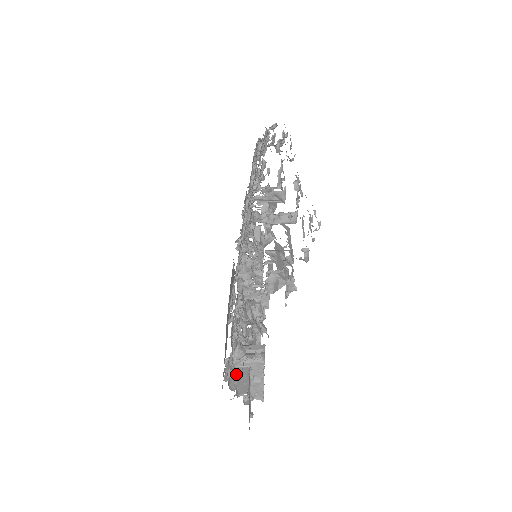
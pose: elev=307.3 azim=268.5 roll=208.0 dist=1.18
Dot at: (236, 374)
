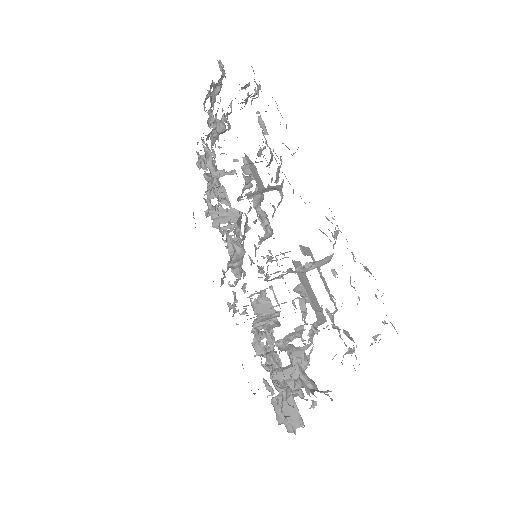
Dot at: (283, 406)
